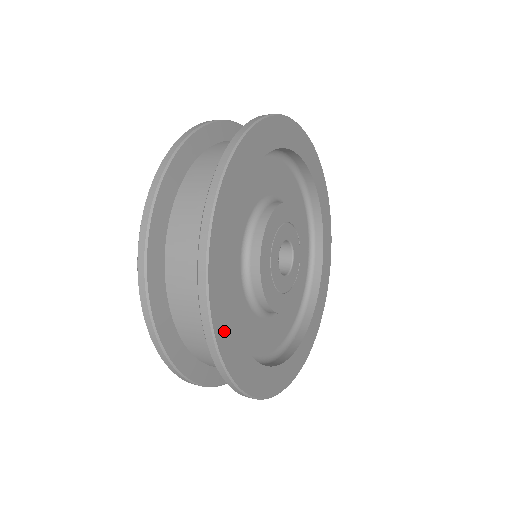
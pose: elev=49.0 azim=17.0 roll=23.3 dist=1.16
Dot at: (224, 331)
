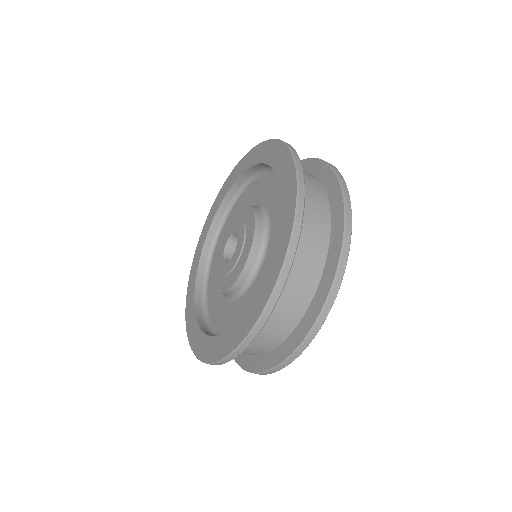
Dot at: occluded
